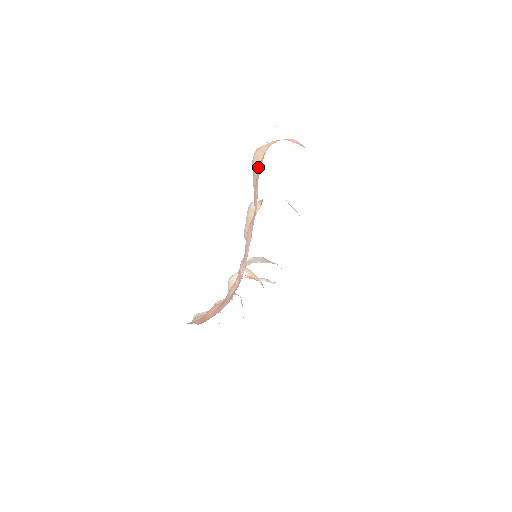
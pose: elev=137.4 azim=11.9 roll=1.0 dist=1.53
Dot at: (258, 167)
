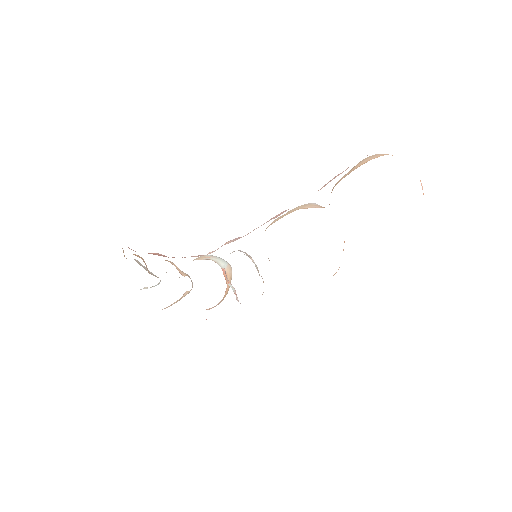
Dot at: (367, 161)
